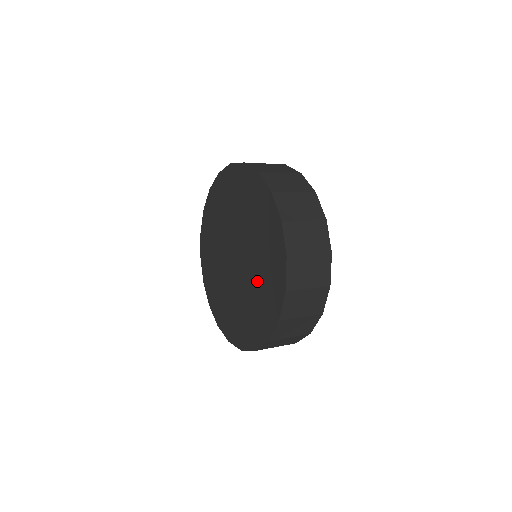
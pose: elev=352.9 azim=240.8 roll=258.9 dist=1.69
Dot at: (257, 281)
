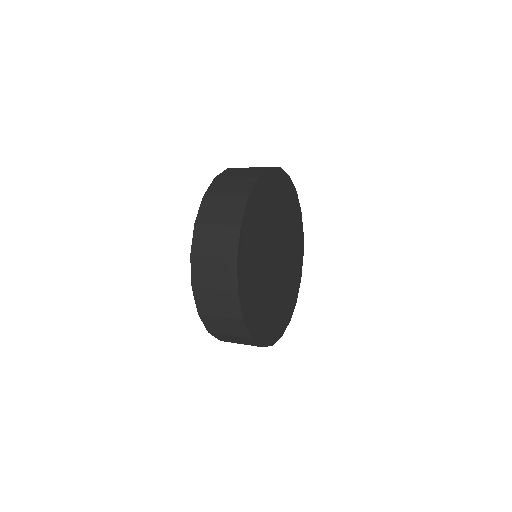
Dot at: occluded
